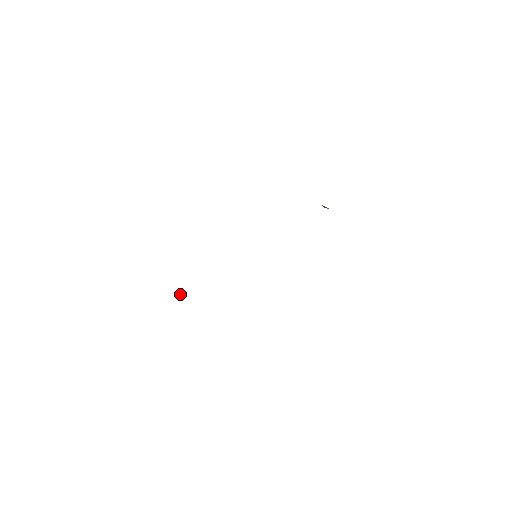
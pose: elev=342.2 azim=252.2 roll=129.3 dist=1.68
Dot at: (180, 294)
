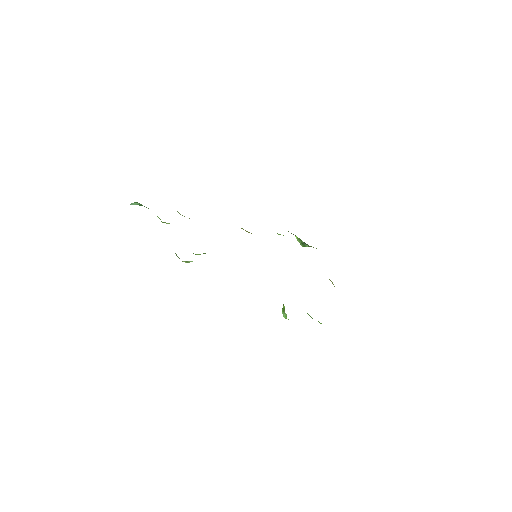
Dot at: (186, 262)
